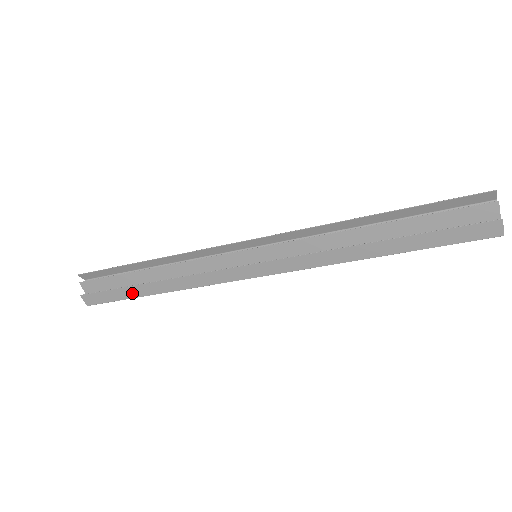
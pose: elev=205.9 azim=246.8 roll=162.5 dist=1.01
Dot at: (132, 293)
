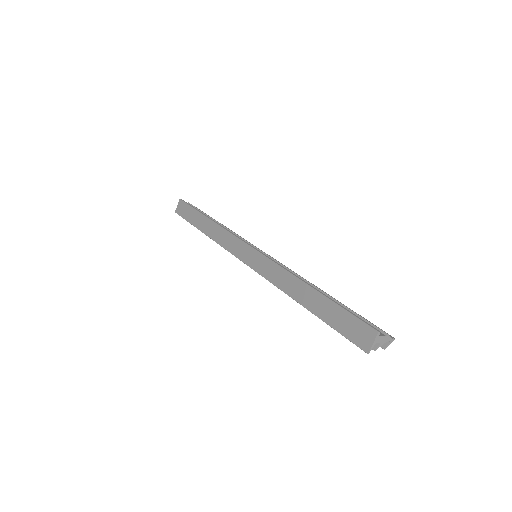
Dot at: occluded
